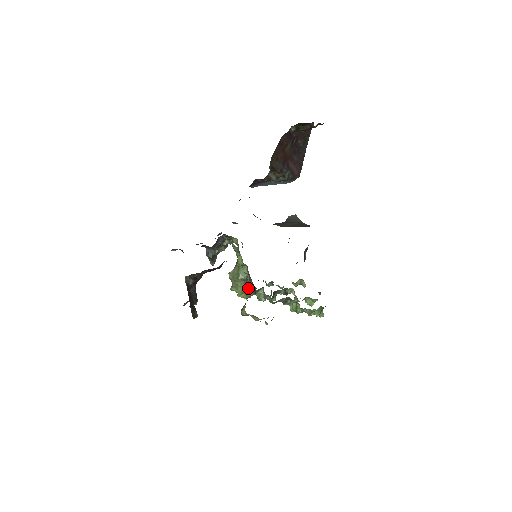
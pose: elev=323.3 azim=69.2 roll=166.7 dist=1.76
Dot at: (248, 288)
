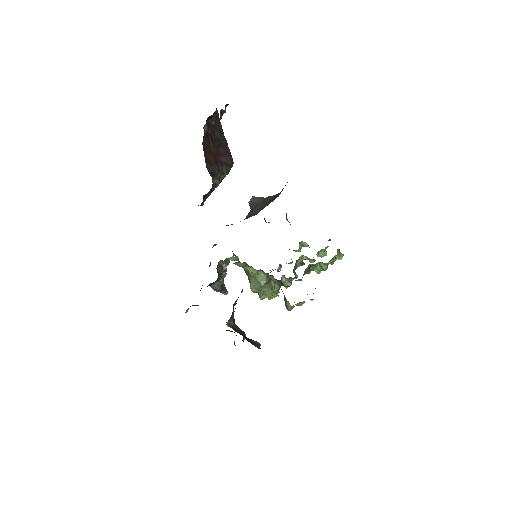
Dot at: (274, 286)
